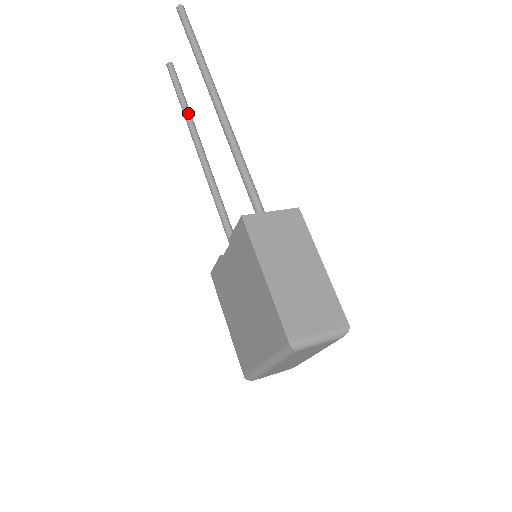
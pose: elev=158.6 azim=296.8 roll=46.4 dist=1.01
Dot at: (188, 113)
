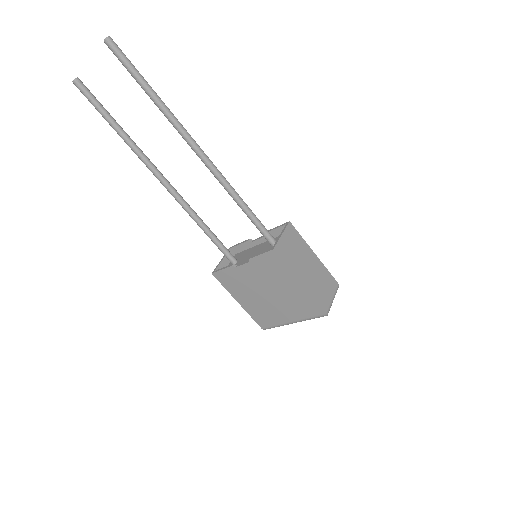
Dot at: (128, 137)
